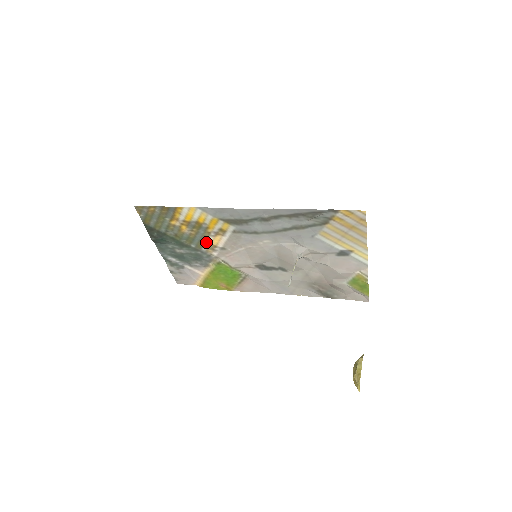
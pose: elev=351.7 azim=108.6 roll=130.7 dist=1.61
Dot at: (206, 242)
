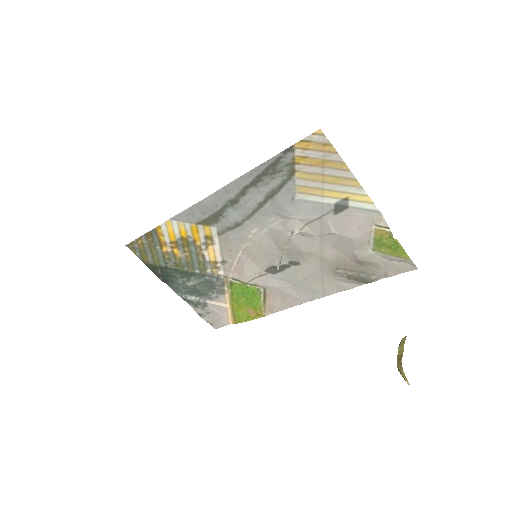
Dot at: (205, 261)
